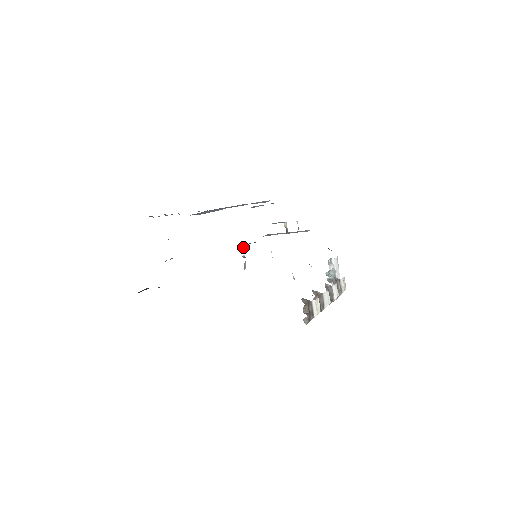
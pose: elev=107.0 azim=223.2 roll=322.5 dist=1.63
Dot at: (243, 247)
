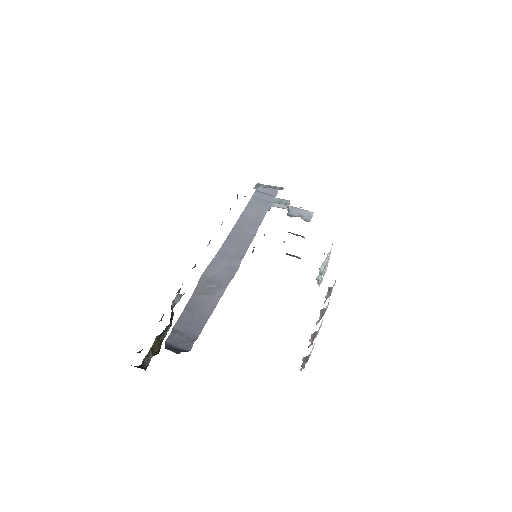
Dot at: occluded
